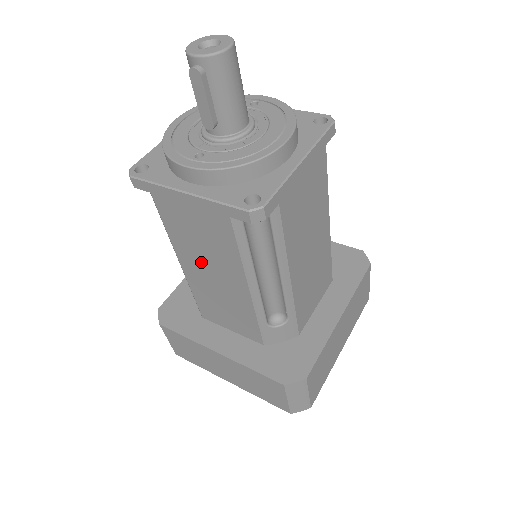
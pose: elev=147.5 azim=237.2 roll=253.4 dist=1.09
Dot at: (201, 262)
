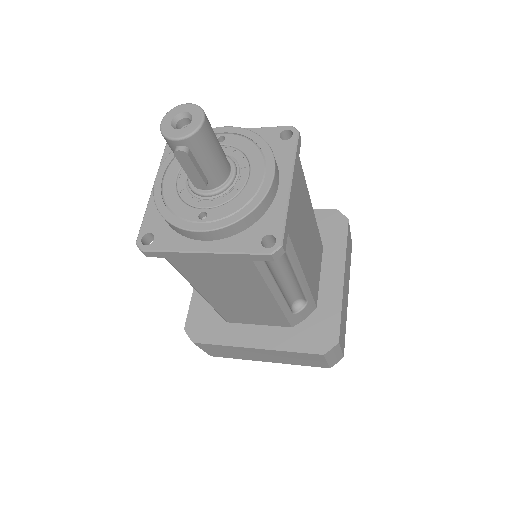
Dot at: (224, 291)
